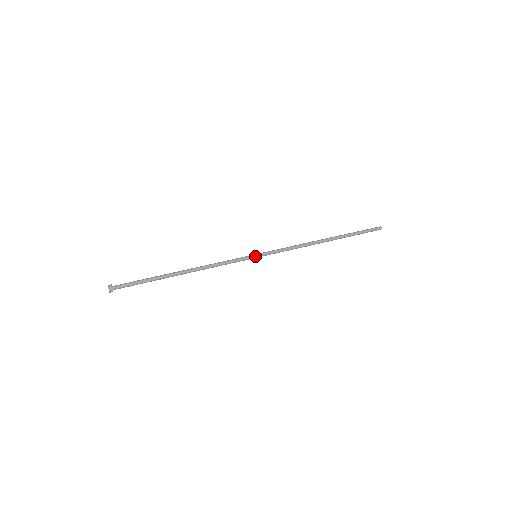
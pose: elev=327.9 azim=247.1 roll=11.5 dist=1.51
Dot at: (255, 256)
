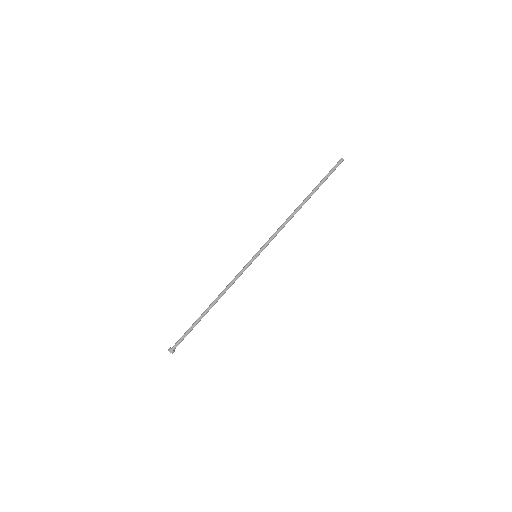
Dot at: occluded
